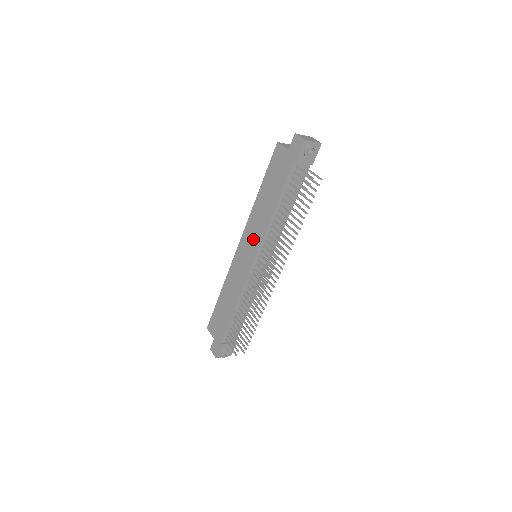
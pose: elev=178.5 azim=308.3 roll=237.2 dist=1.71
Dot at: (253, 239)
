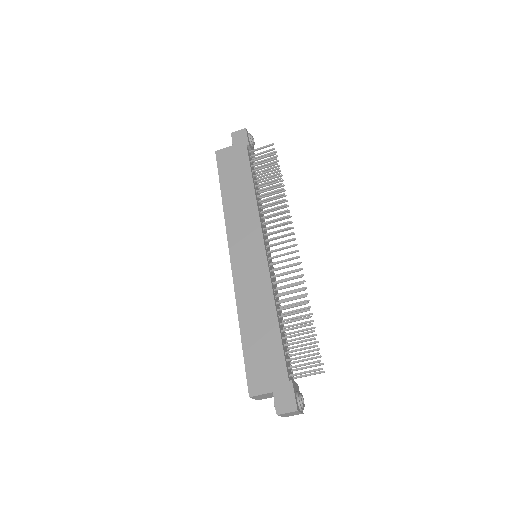
Dot at: (247, 231)
